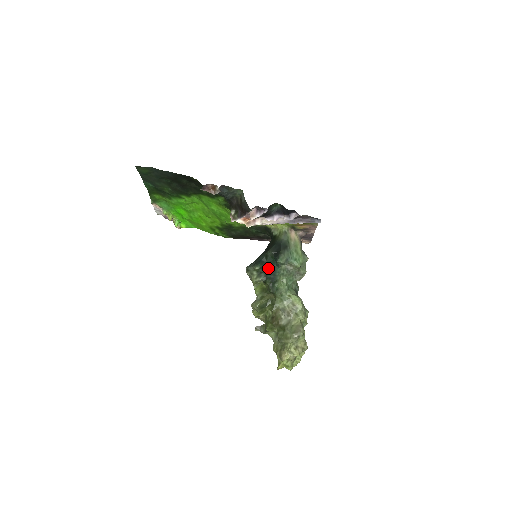
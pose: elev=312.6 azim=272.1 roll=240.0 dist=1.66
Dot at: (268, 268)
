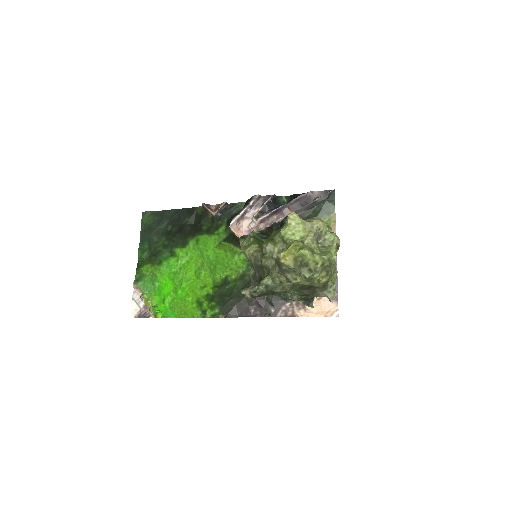
Dot at: occluded
